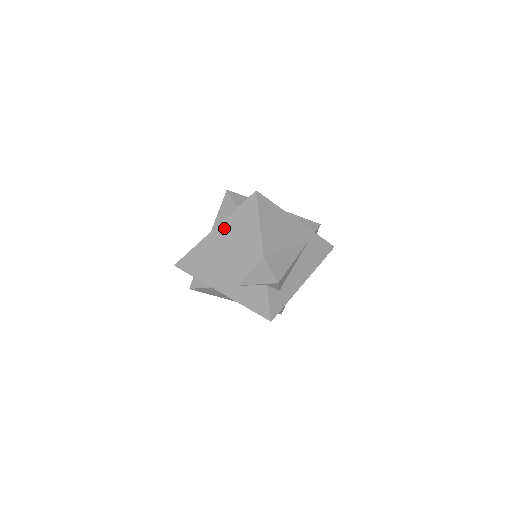
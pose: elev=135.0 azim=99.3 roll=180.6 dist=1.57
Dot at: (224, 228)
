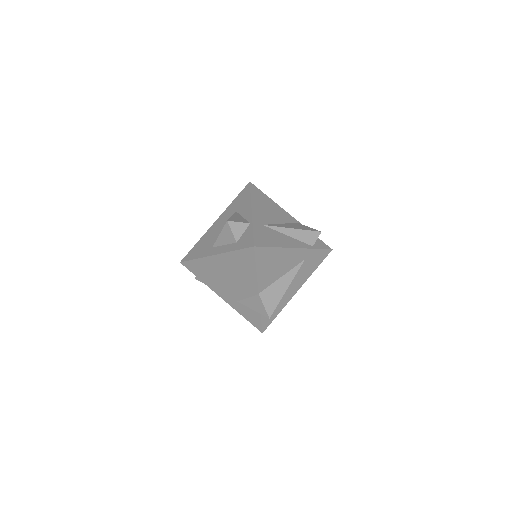
Dot at: (224, 259)
